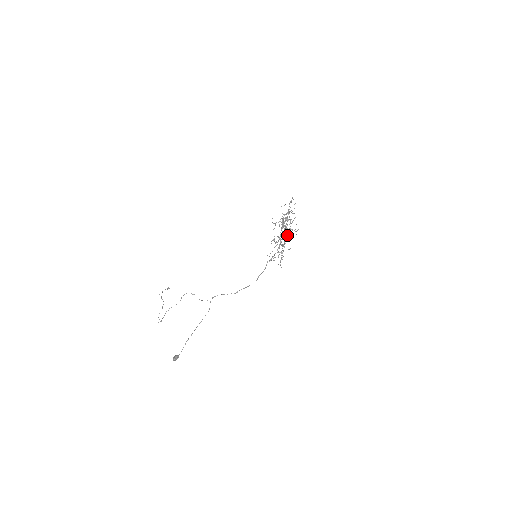
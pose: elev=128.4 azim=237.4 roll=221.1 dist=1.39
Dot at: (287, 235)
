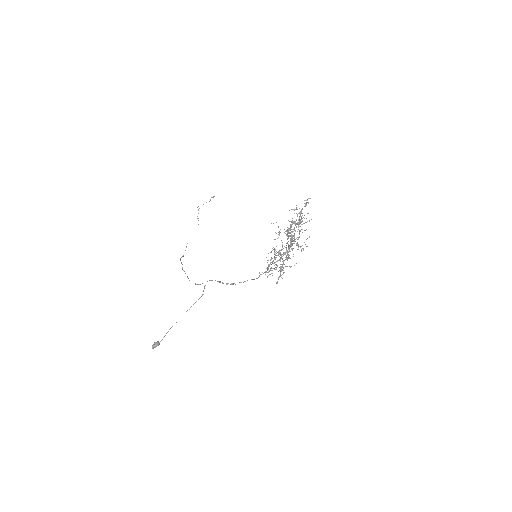
Dot at: (290, 251)
